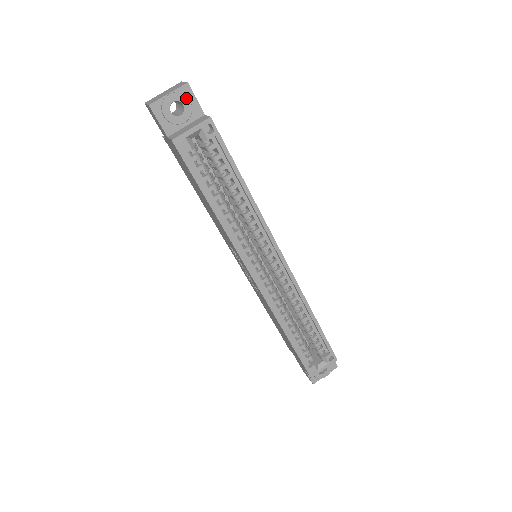
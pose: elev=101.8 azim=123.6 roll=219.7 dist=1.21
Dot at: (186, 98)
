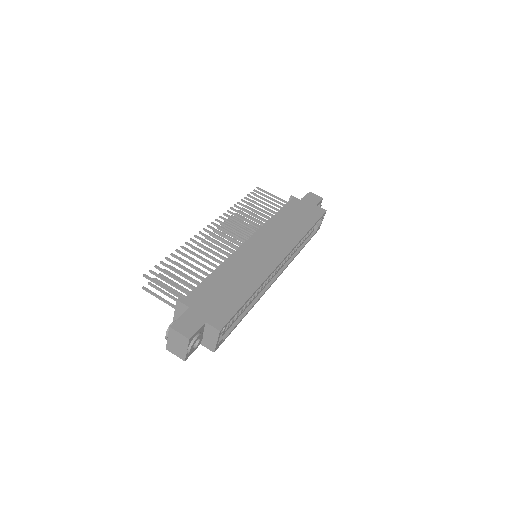
Dot at: (196, 340)
